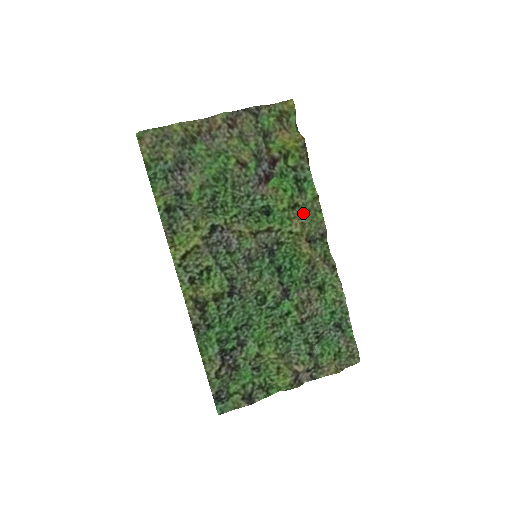
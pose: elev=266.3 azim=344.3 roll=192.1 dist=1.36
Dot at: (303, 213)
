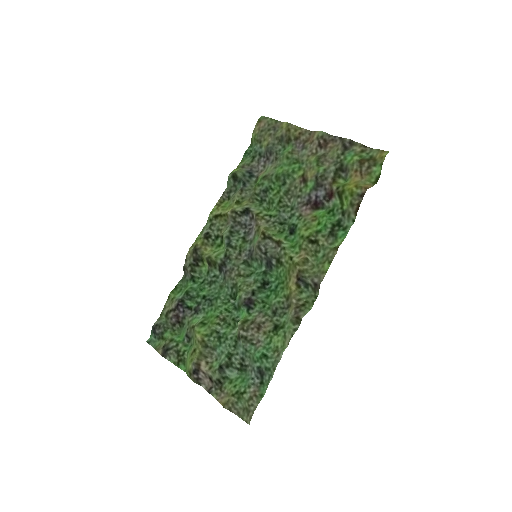
Dot at: (319, 254)
